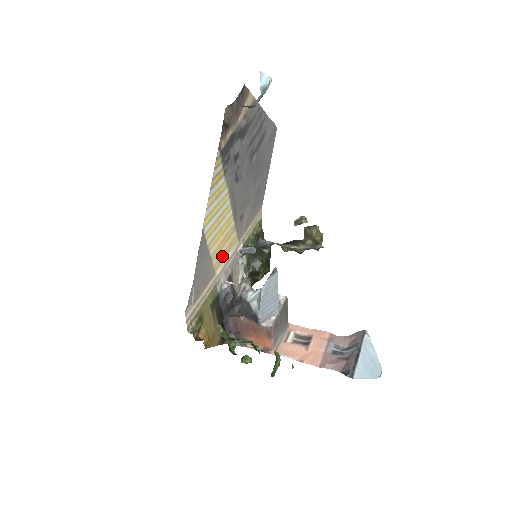
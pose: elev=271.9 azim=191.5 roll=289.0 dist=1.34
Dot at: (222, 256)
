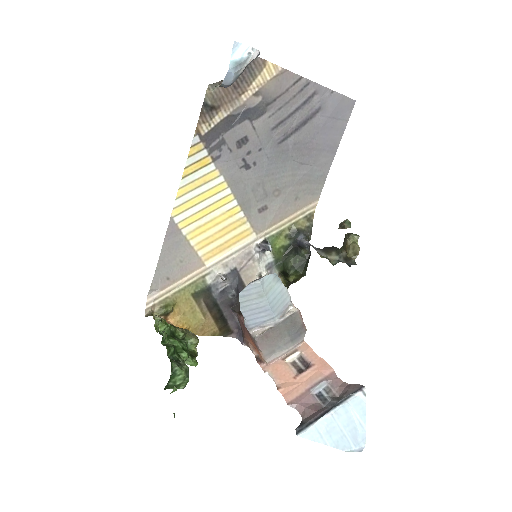
Dot at: (219, 248)
